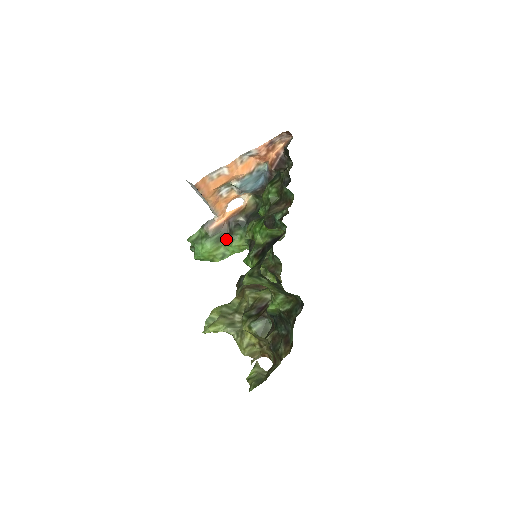
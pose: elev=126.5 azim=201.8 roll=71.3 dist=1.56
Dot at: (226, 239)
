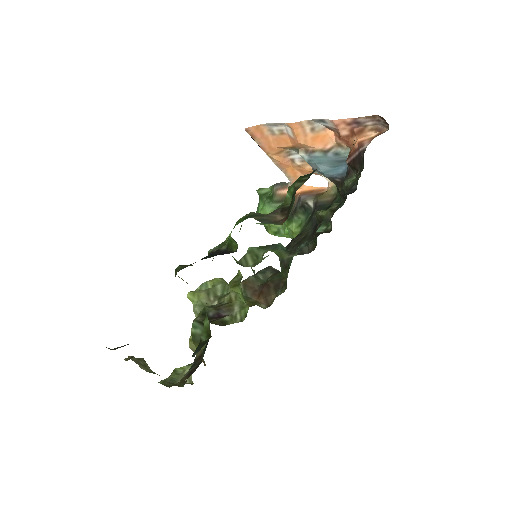
Dot at: occluded
